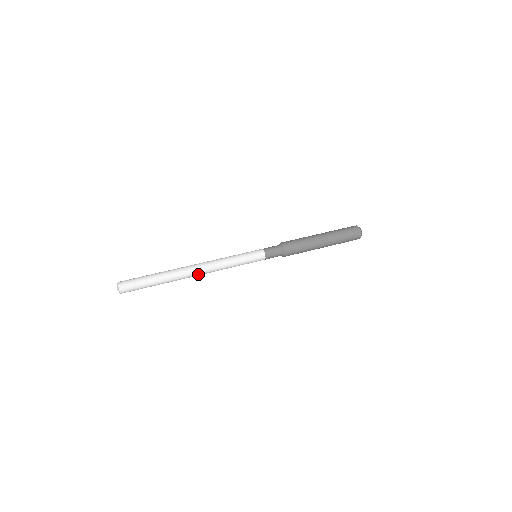
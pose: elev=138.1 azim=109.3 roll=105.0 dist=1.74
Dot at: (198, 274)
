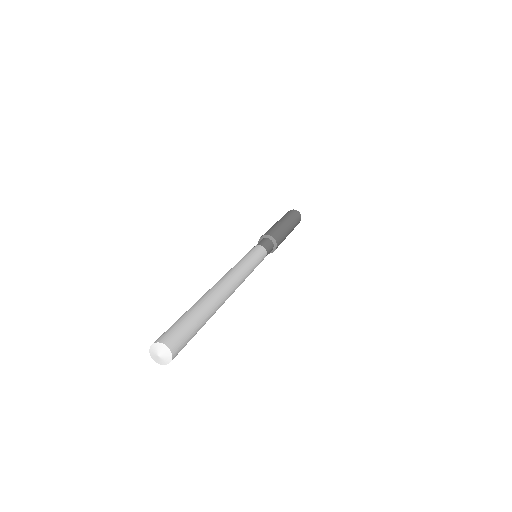
Dot at: occluded
